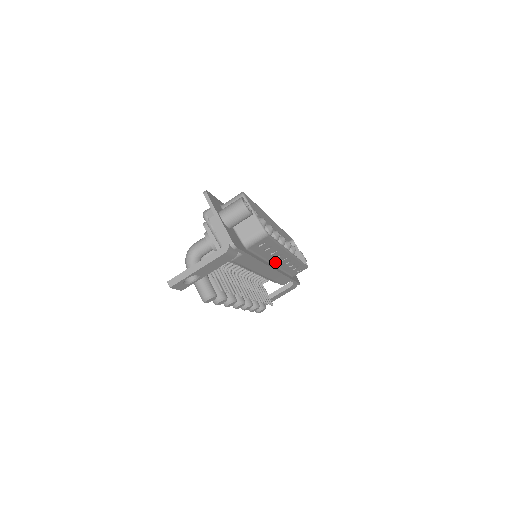
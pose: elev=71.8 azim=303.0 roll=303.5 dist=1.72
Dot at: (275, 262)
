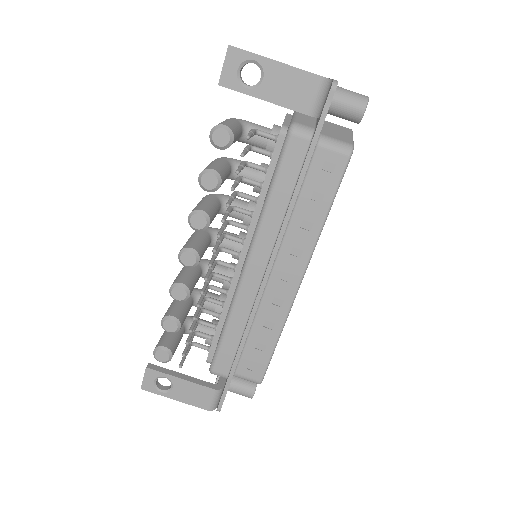
Dot at: (278, 265)
